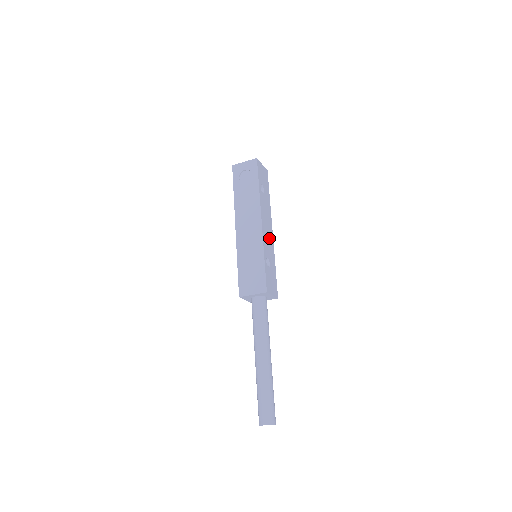
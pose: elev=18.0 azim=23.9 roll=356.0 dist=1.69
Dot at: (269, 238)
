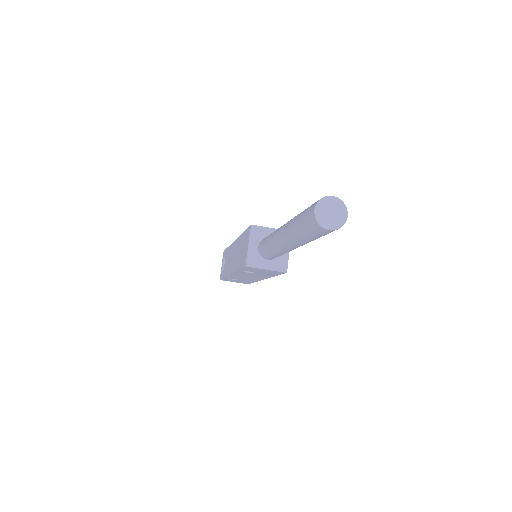
Dot at: occluded
